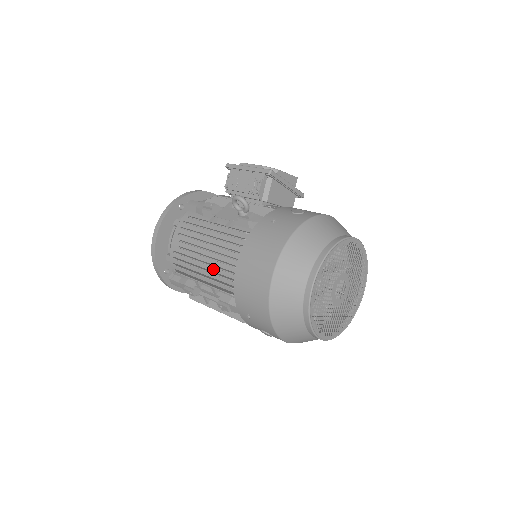
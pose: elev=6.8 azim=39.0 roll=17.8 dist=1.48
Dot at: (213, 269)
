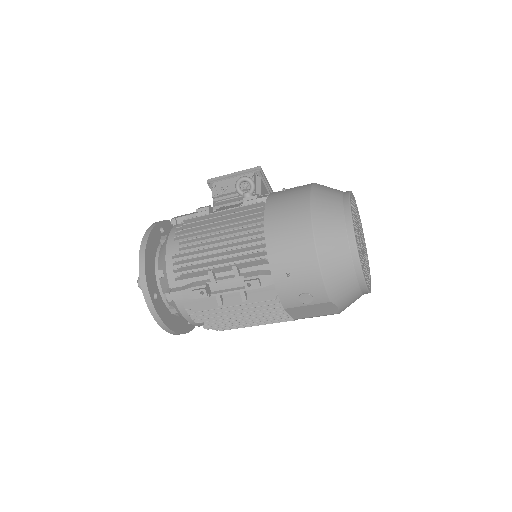
Dot at: (231, 249)
